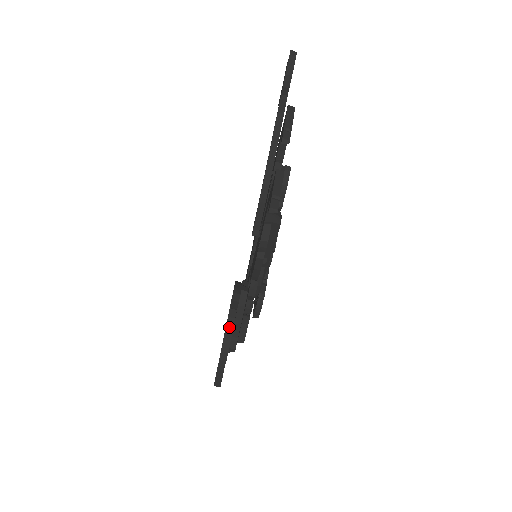
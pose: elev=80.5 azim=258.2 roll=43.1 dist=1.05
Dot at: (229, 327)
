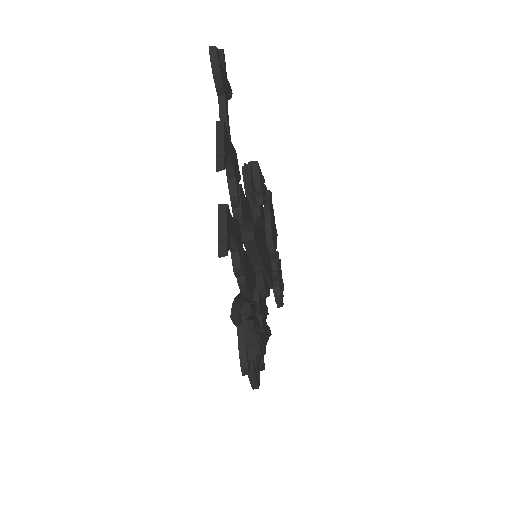
Dot at: (241, 345)
